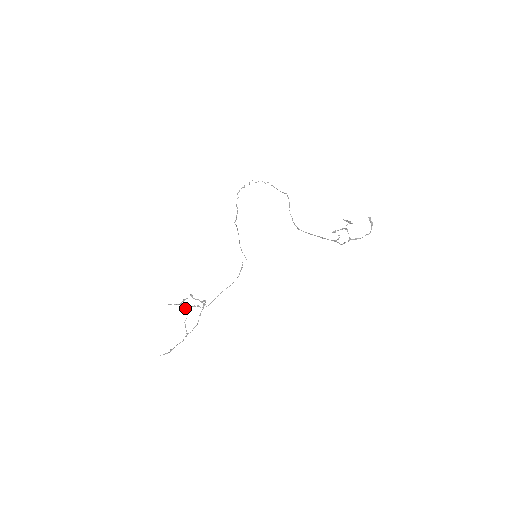
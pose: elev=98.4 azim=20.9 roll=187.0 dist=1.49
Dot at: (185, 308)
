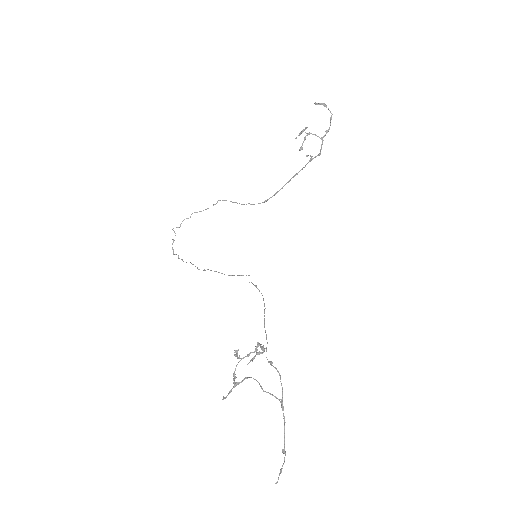
Dot at: occluded
